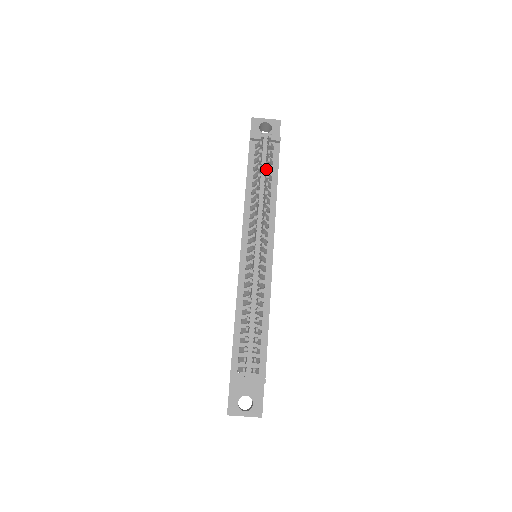
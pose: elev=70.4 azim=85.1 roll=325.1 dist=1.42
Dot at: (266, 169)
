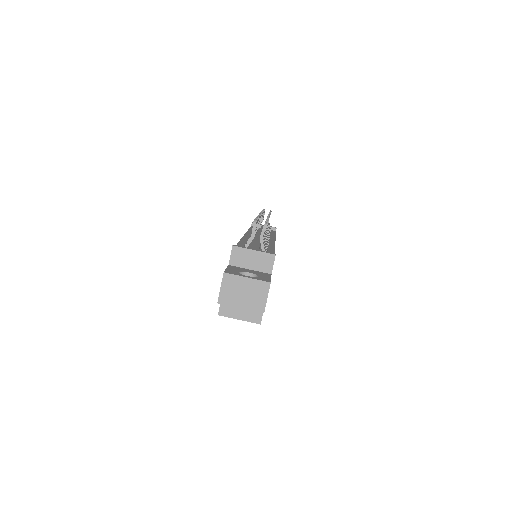
Dot at: occluded
